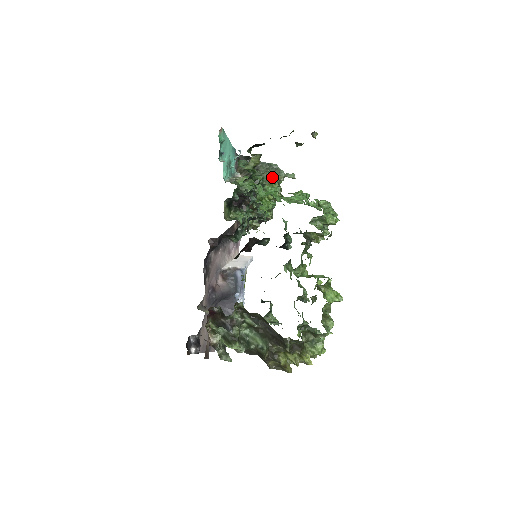
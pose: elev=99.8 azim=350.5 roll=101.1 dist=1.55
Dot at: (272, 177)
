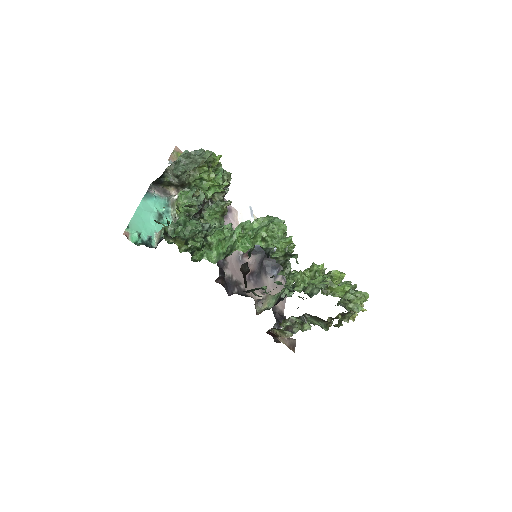
Dot at: occluded
